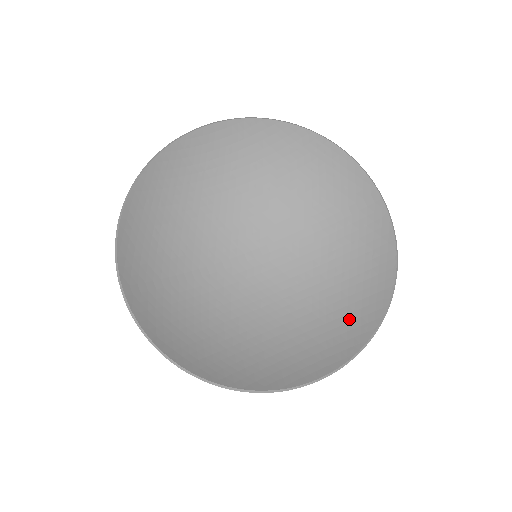
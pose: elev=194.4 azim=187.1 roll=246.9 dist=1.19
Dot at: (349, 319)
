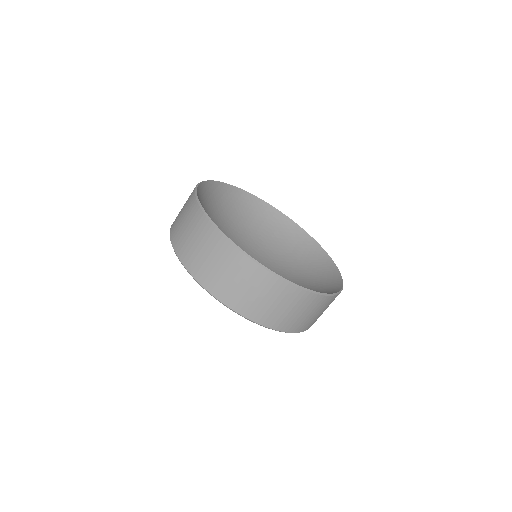
Dot at: (317, 266)
